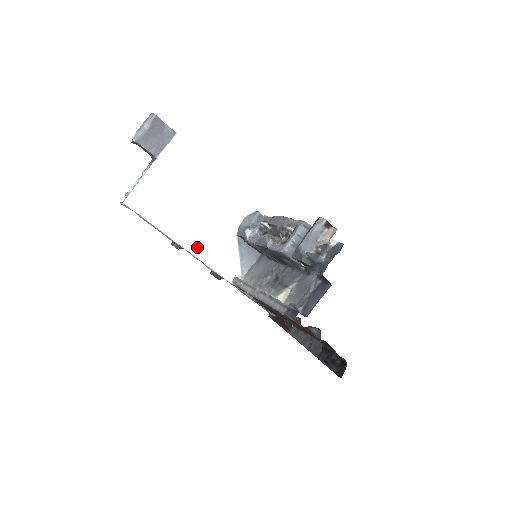
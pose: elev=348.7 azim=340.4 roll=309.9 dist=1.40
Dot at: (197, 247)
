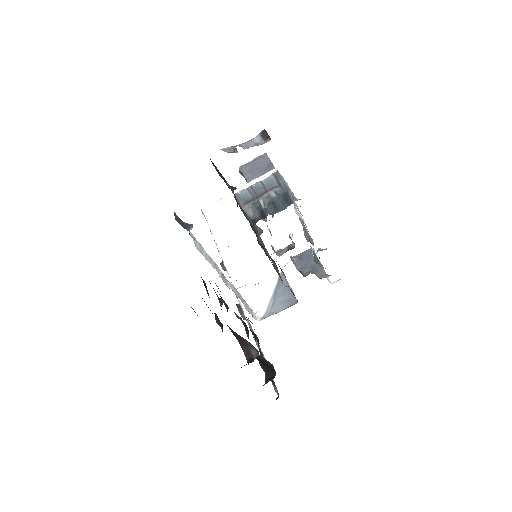
Dot at: (235, 266)
